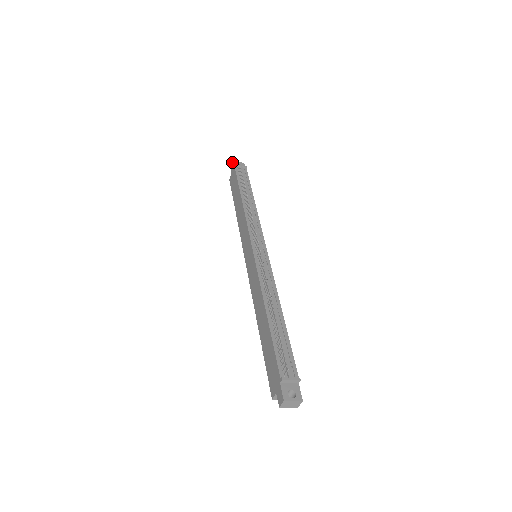
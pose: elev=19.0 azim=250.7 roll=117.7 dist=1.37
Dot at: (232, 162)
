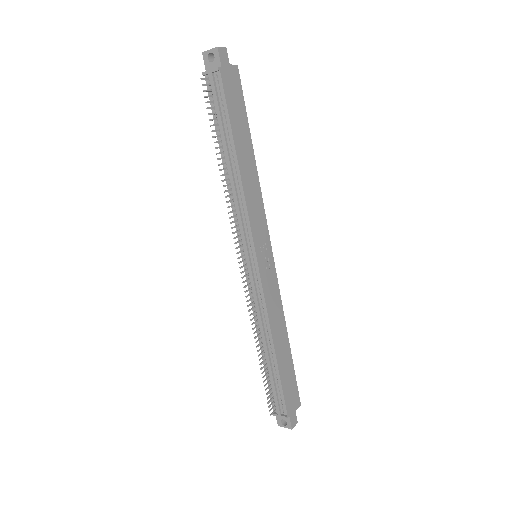
Dot at: occluded
